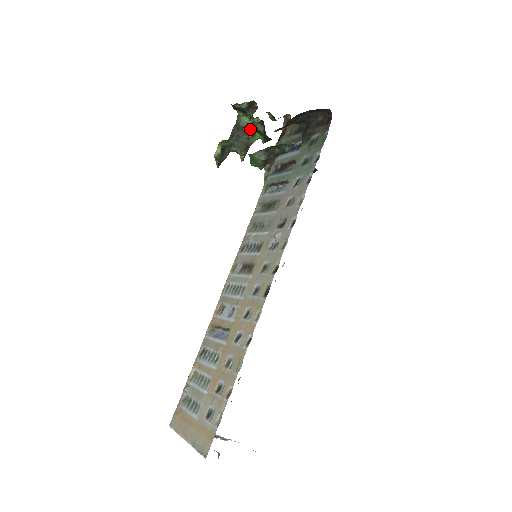
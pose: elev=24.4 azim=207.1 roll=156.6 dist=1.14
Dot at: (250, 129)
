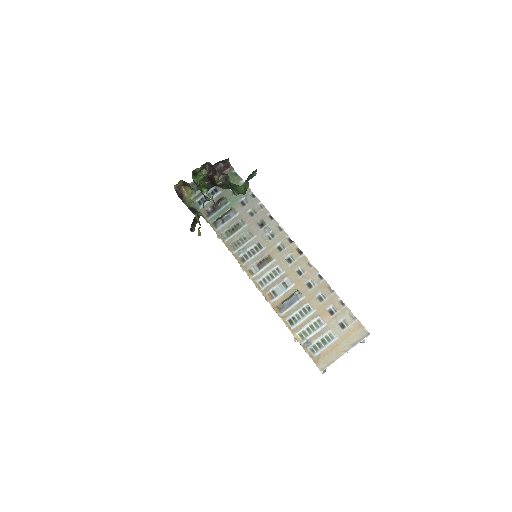
Dot at: (220, 177)
